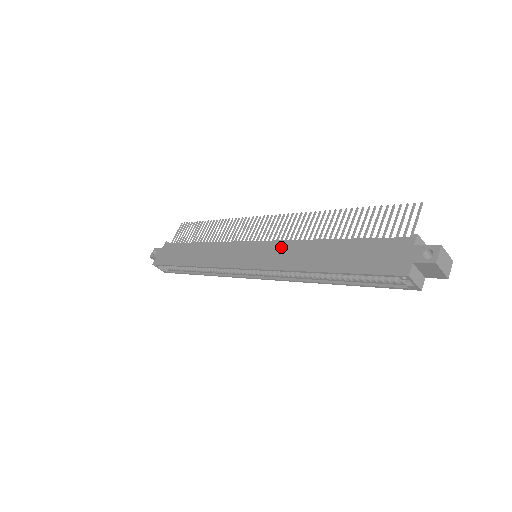
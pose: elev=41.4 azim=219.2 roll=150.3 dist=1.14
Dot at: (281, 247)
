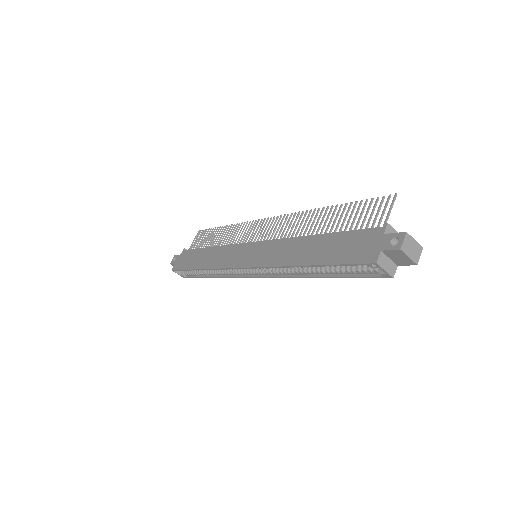
Dot at: (275, 245)
